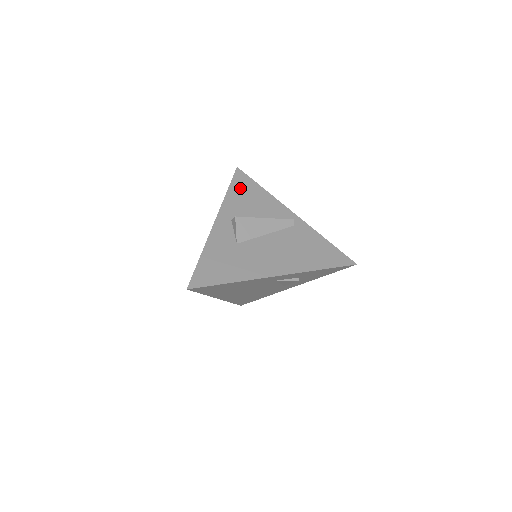
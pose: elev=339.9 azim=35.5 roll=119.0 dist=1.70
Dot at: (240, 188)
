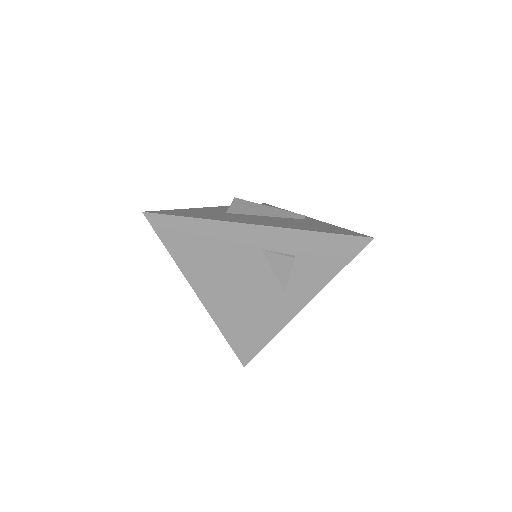
Dot at: occluded
